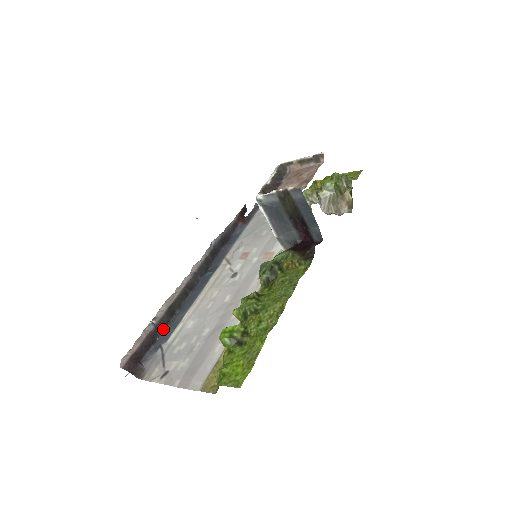
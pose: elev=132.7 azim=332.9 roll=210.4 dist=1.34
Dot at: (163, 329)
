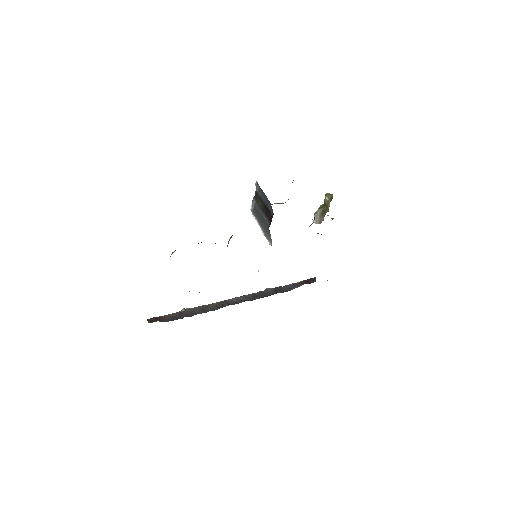
Dot at: (191, 316)
